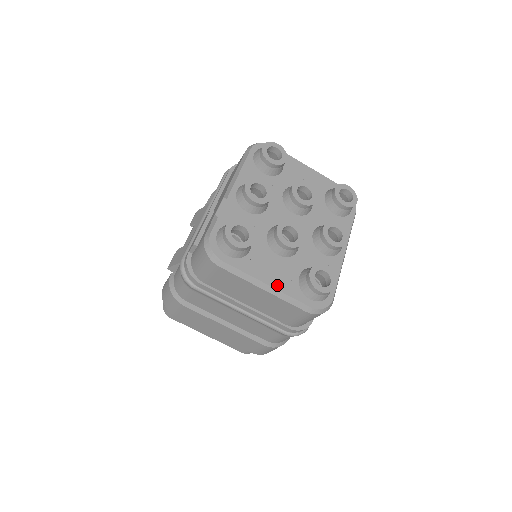
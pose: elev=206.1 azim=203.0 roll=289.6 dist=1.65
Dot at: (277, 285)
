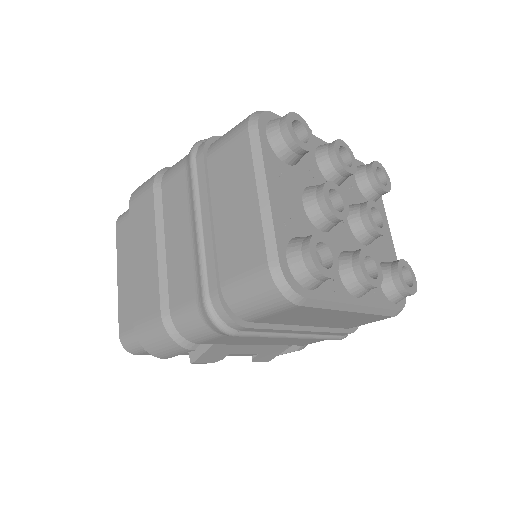
Dot at: (275, 205)
